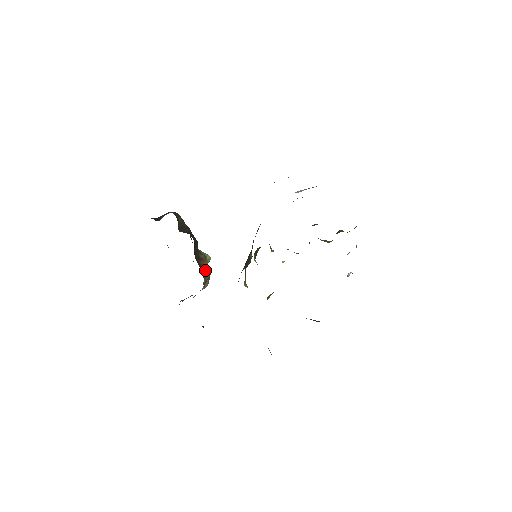
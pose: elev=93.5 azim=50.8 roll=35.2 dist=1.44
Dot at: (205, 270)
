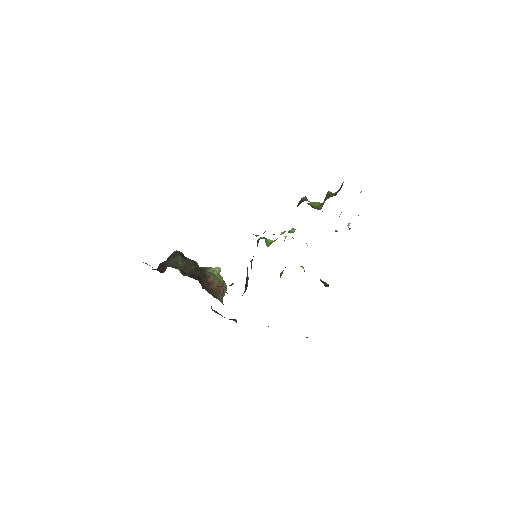
Dot at: (218, 289)
